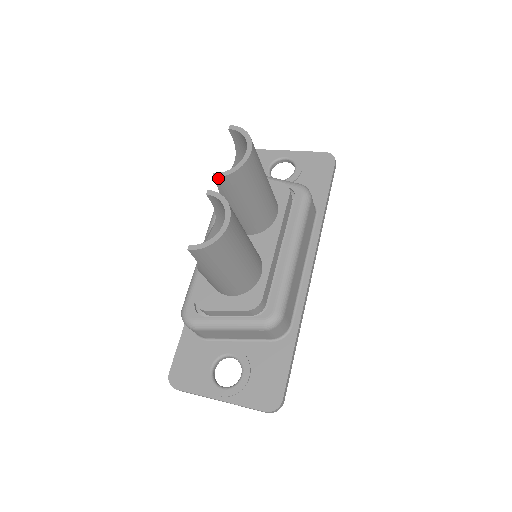
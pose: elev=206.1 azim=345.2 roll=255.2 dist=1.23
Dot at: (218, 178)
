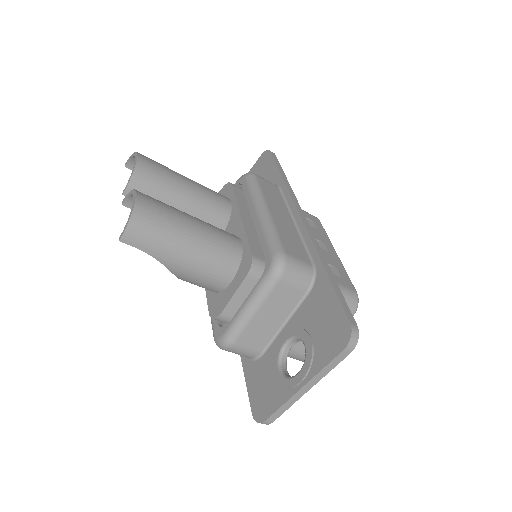
Dot at: (126, 191)
